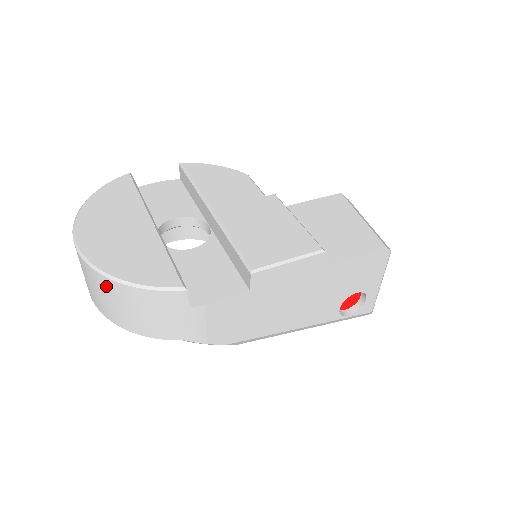
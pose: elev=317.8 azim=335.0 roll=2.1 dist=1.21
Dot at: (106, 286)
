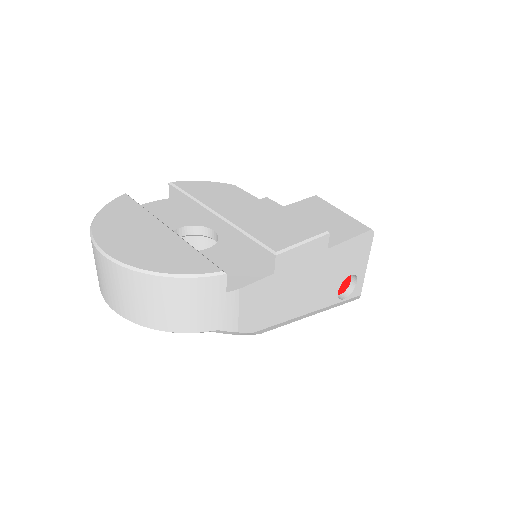
Dot at: (143, 284)
